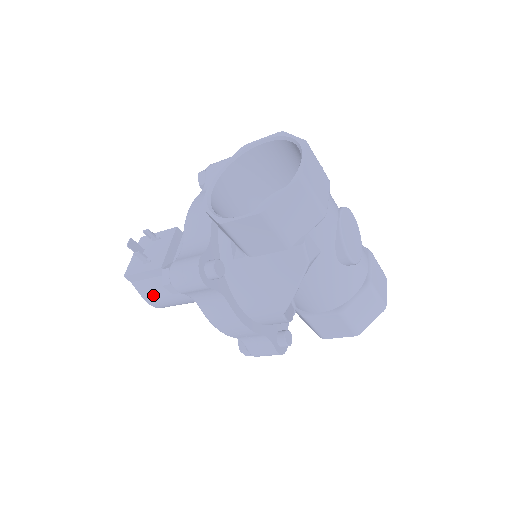
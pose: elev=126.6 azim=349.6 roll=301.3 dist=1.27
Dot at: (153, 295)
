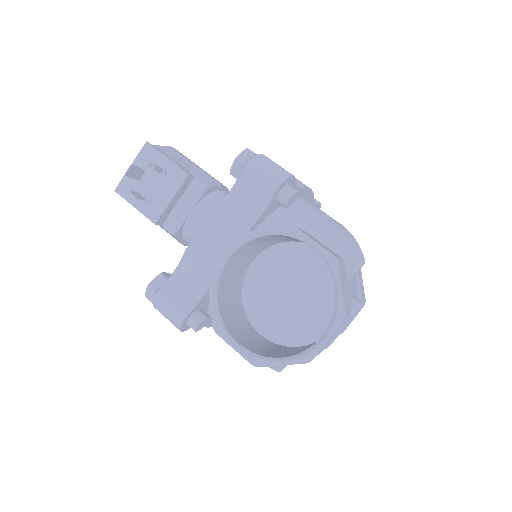
Dot at: occluded
